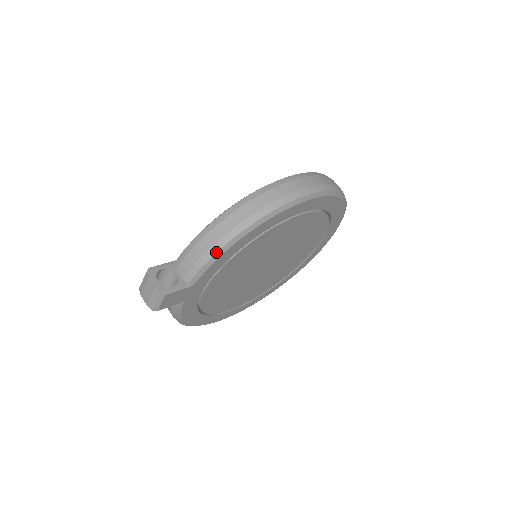
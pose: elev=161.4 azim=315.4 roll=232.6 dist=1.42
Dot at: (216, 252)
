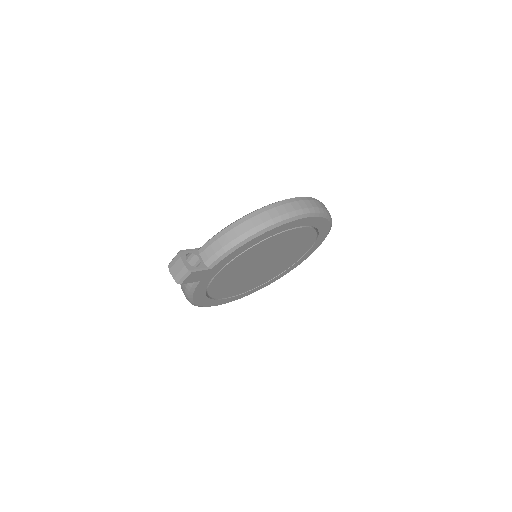
Dot at: (235, 245)
